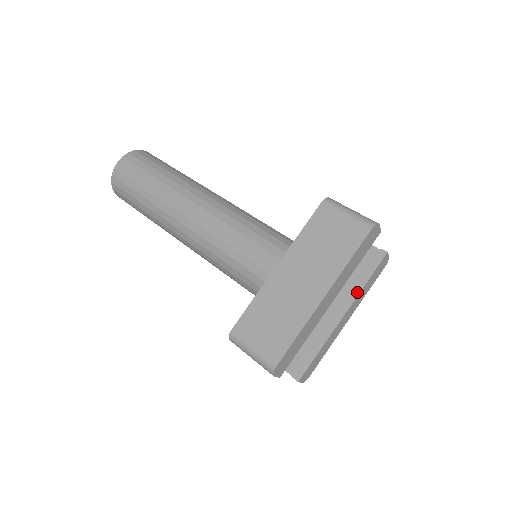
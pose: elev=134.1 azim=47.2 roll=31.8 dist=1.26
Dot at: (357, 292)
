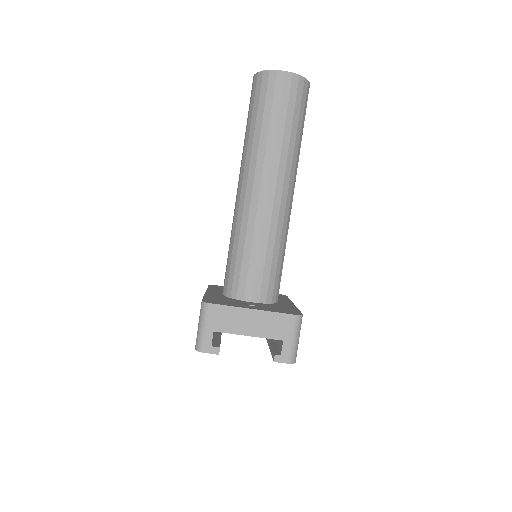
Dot at: (270, 347)
